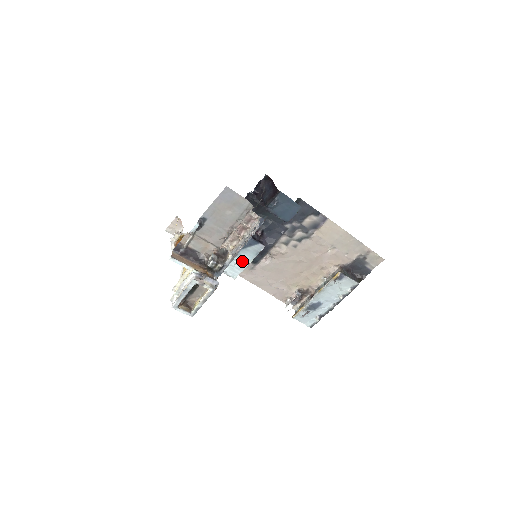
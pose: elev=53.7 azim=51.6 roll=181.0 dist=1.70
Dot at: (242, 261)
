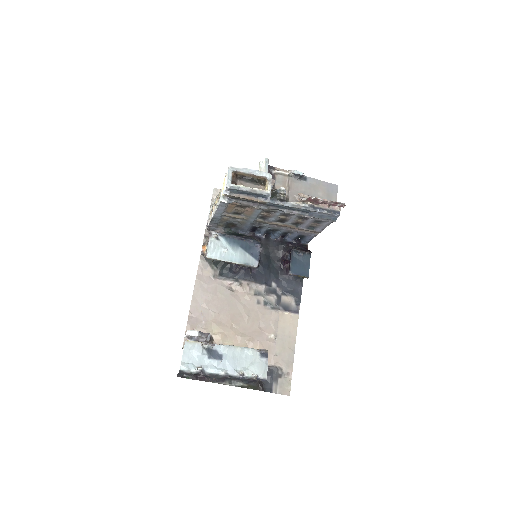
Dot at: (231, 255)
